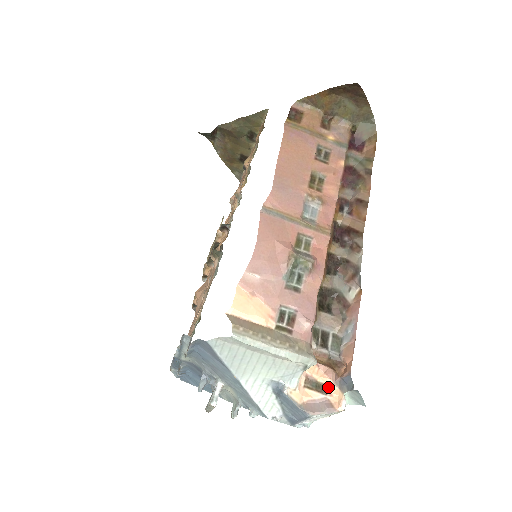
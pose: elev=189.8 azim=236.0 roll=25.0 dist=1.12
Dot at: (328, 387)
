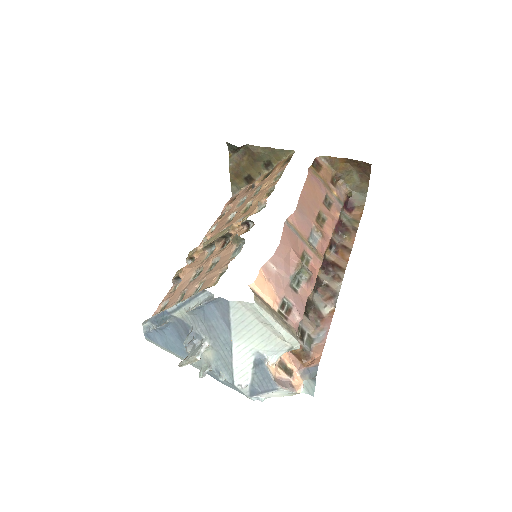
Dot at: (293, 372)
